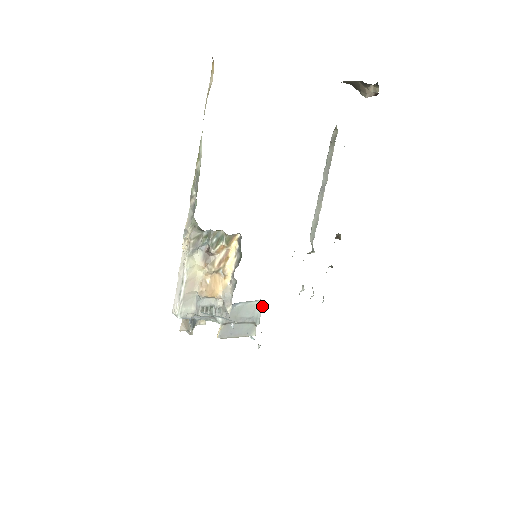
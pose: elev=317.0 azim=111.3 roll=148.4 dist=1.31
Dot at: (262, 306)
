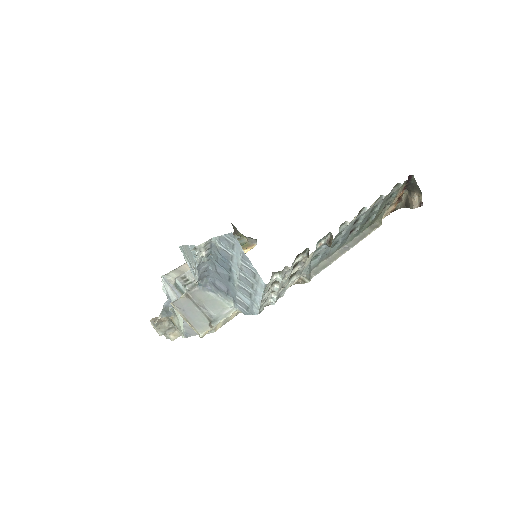
Dot at: (230, 313)
